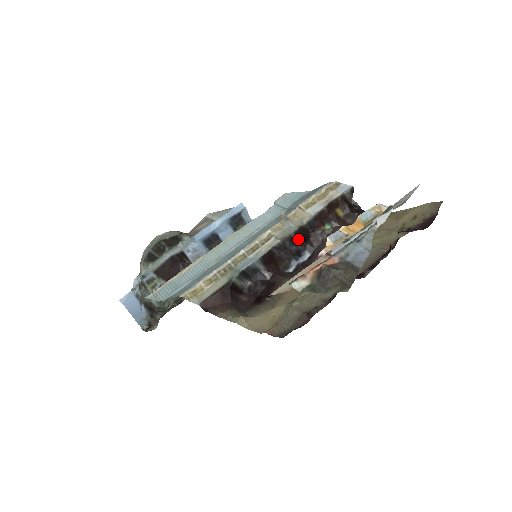
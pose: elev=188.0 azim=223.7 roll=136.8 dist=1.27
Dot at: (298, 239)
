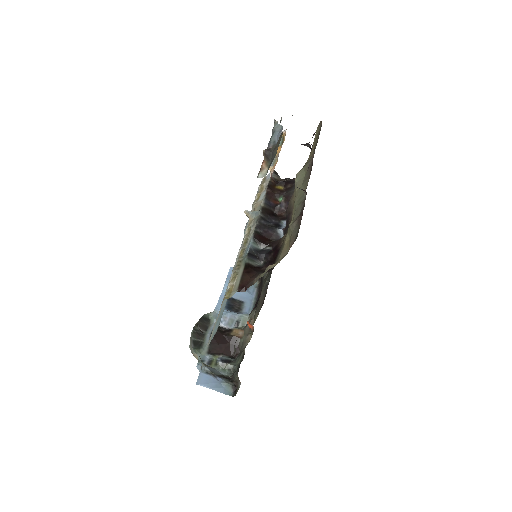
Dot at: (268, 217)
